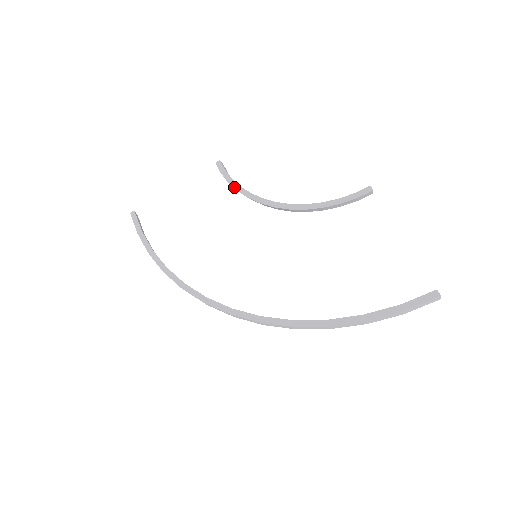
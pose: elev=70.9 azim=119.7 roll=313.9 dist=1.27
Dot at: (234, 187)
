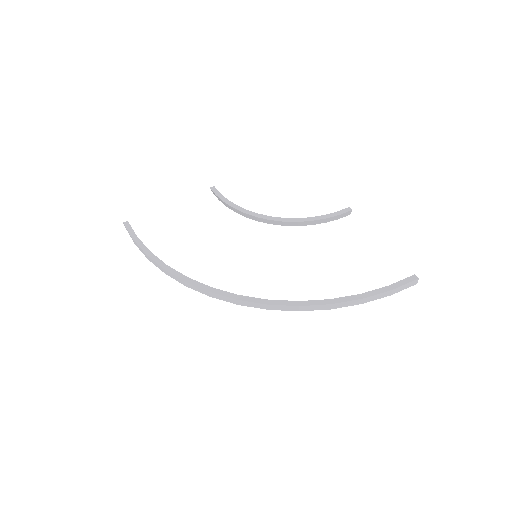
Dot at: (230, 205)
